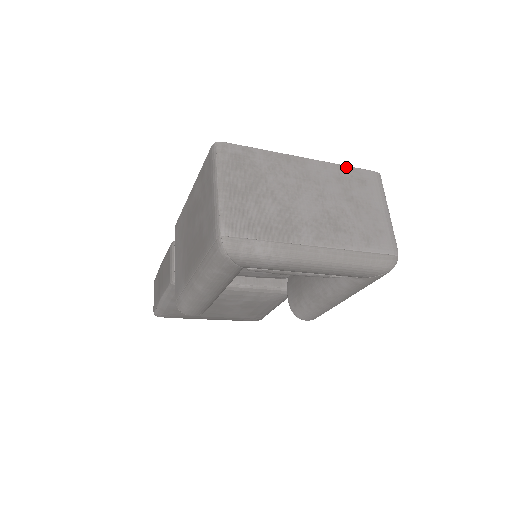
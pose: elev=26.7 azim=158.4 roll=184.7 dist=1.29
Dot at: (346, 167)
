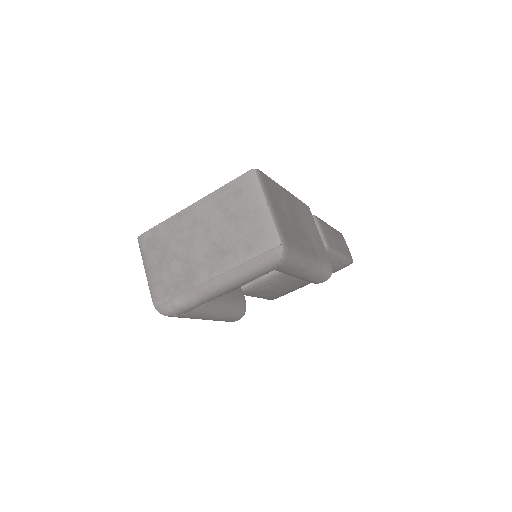
Dot at: (223, 188)
